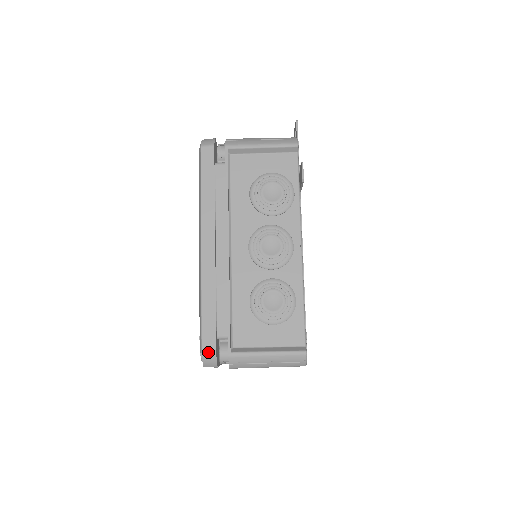
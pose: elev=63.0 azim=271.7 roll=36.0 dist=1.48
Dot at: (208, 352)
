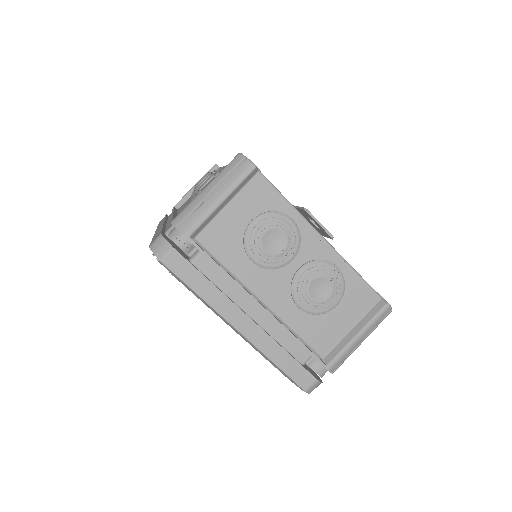
Dot at: (154, 241)
